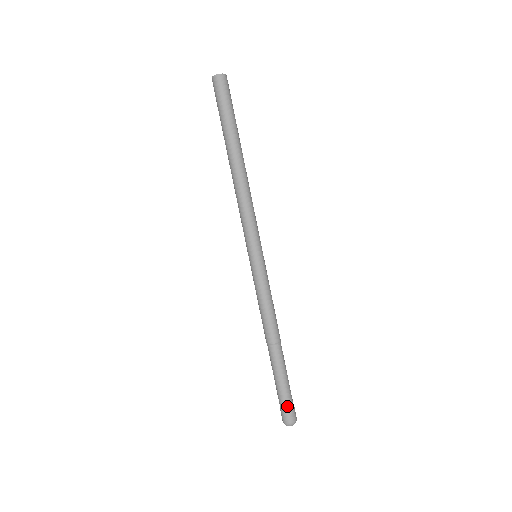
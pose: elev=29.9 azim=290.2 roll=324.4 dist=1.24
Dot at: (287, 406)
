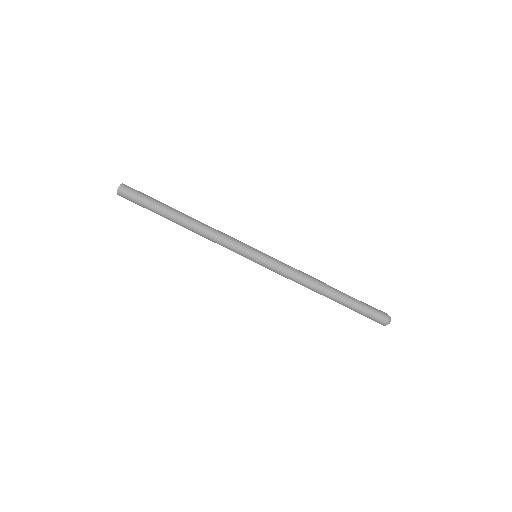
Dot at: (374, 314)
